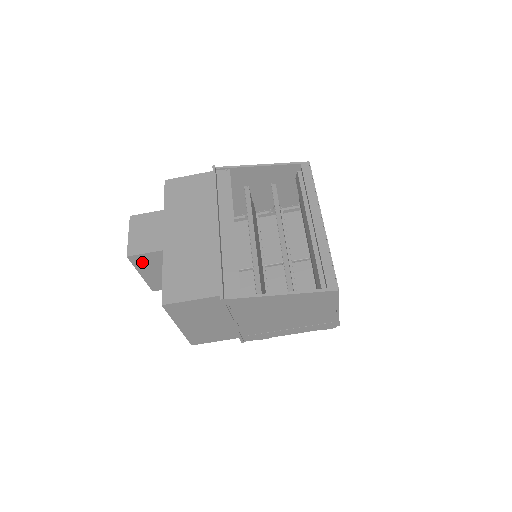
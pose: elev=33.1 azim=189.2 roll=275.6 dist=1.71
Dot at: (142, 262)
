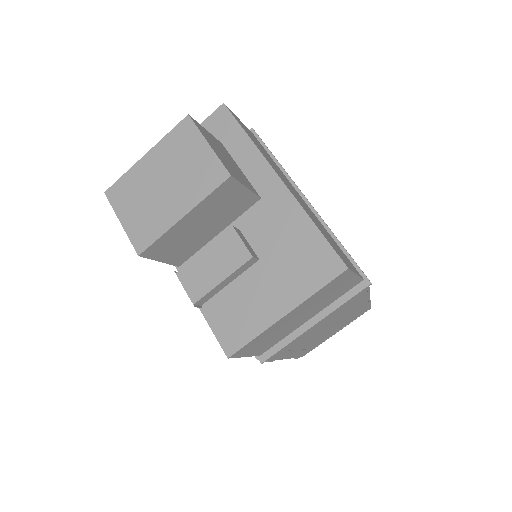
Dot at: (221, 197)
